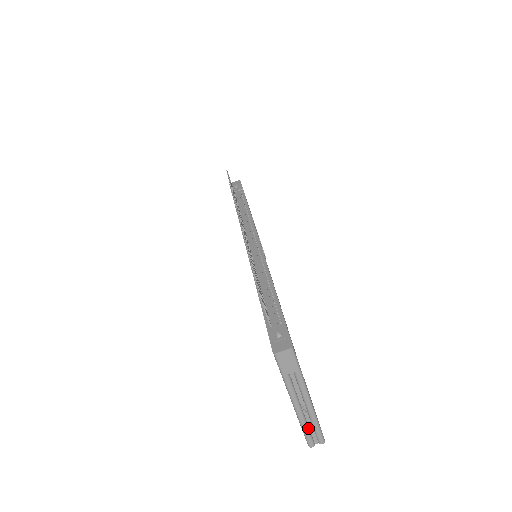
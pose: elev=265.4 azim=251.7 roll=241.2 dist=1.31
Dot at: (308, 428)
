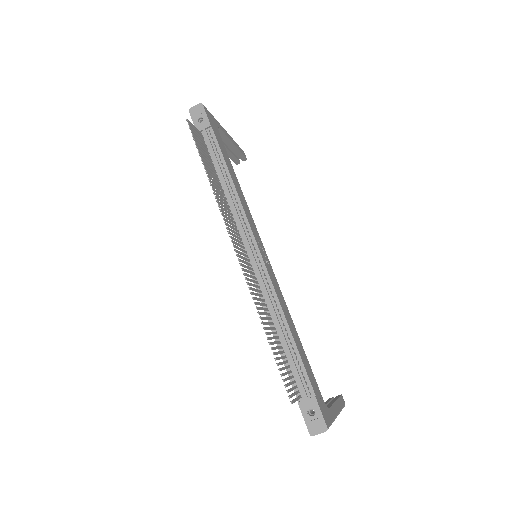
Dot at: occluded
